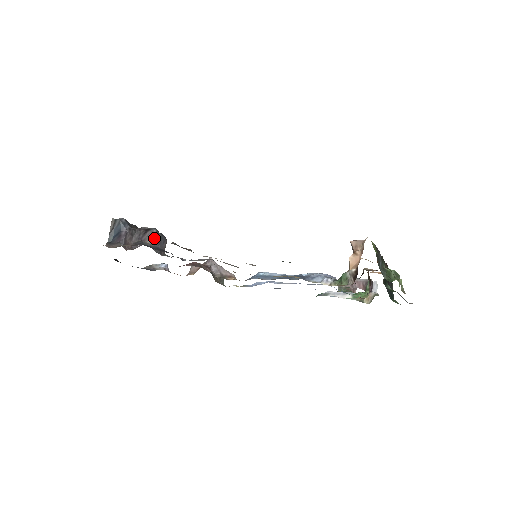
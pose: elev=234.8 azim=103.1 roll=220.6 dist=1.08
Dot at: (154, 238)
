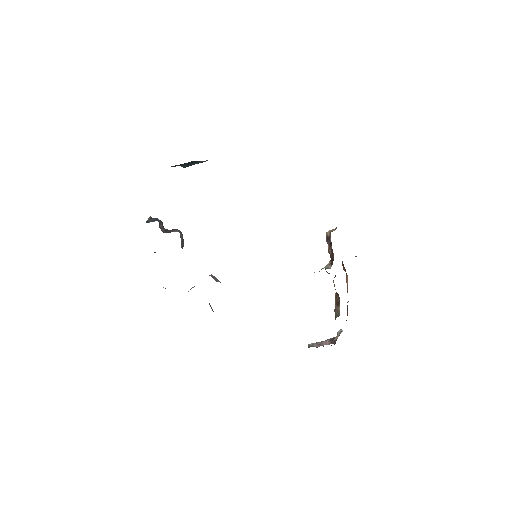
Dot at: (180, 232)
